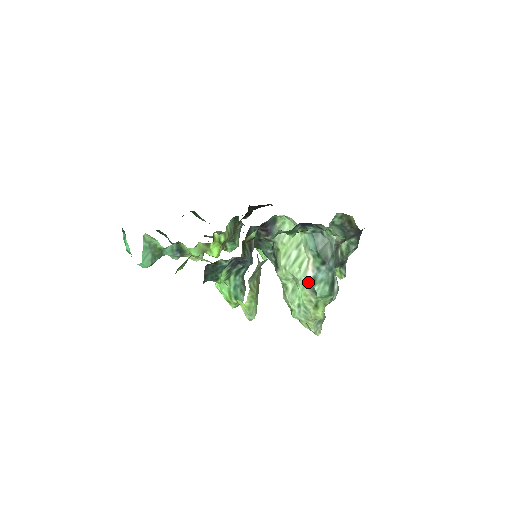
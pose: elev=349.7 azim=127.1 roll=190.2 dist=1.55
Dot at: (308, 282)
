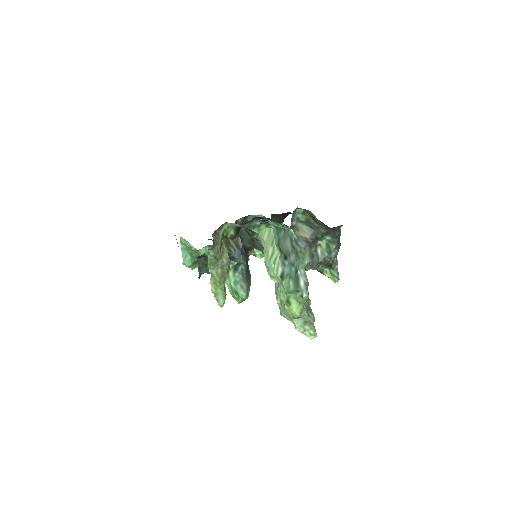
Dot at: (280, 277)
